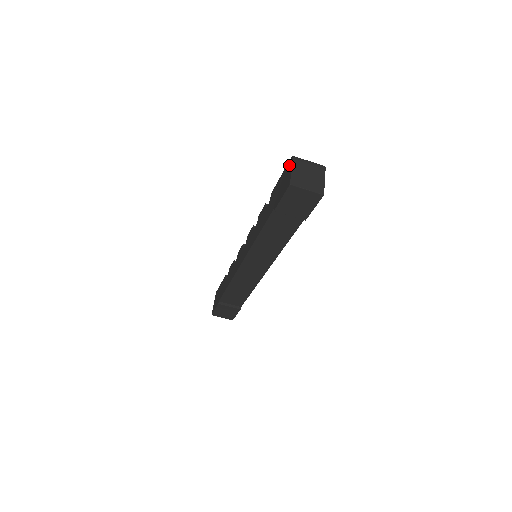
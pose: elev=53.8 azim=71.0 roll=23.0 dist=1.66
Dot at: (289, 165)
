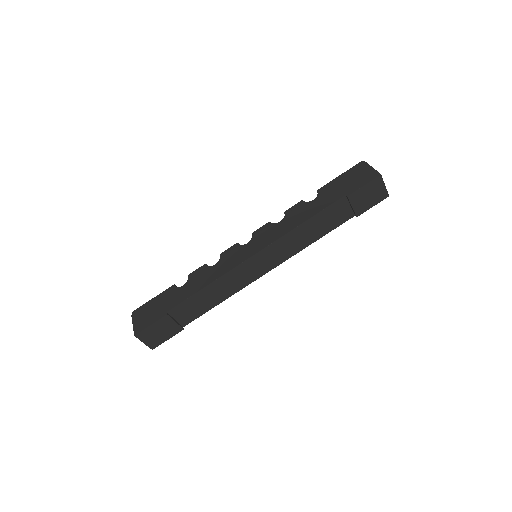
Dot at: (361, 166)
